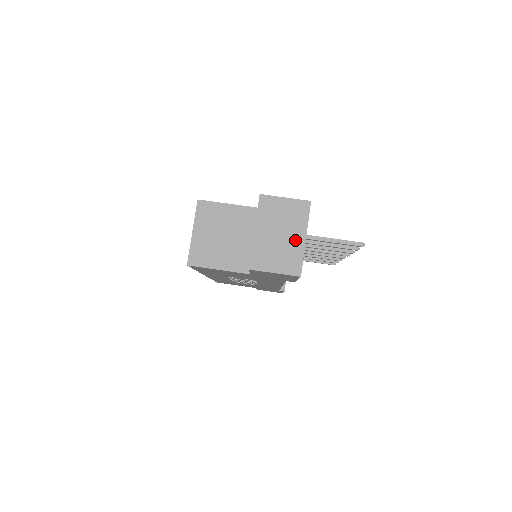
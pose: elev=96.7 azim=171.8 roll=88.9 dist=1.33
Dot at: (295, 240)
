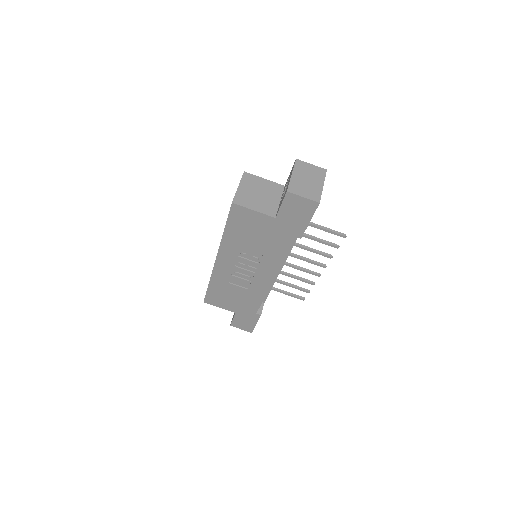
Dot at: (317, 185)
